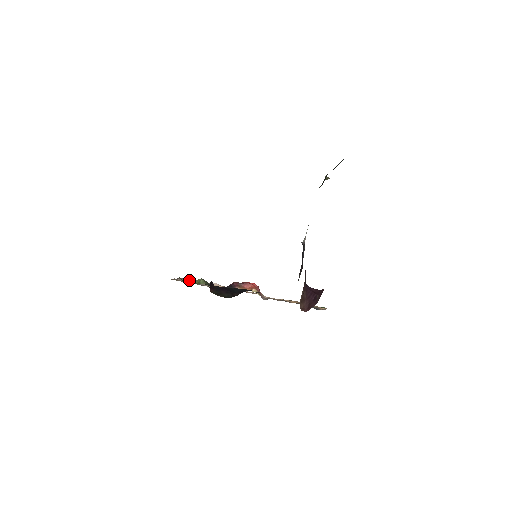
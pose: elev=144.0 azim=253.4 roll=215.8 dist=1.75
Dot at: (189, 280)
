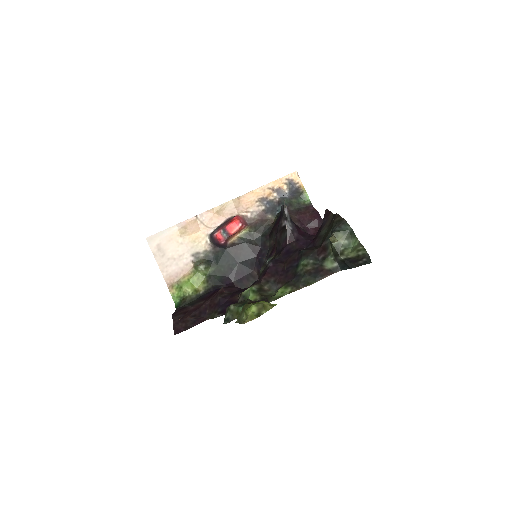
Dot at: (164, 248)
